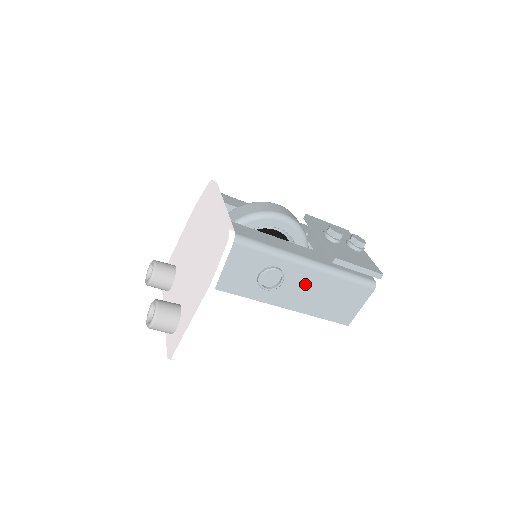
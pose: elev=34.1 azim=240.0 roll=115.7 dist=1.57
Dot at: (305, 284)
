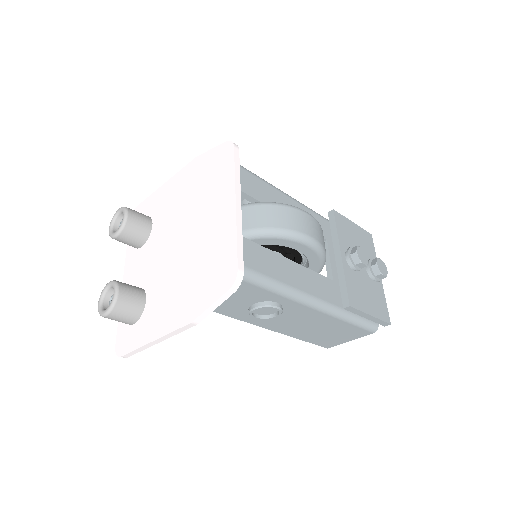
Dot at: (302, 318)
